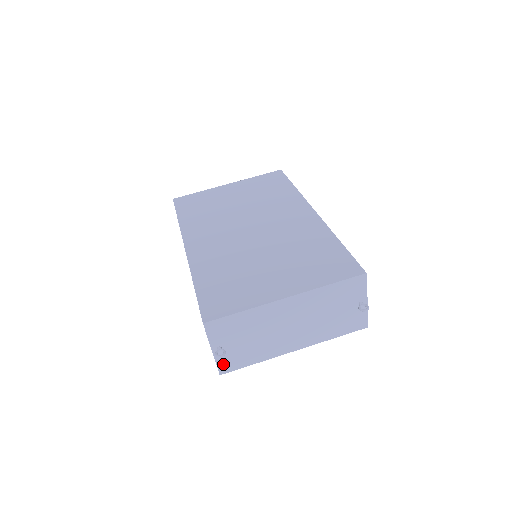
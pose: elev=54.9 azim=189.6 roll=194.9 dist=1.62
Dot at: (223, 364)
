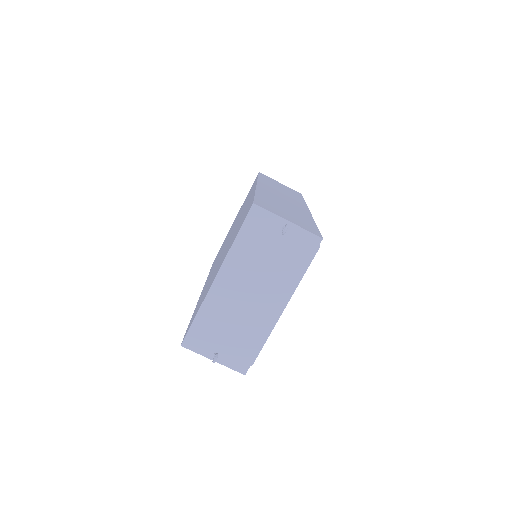
Dot at: (236, 365)
